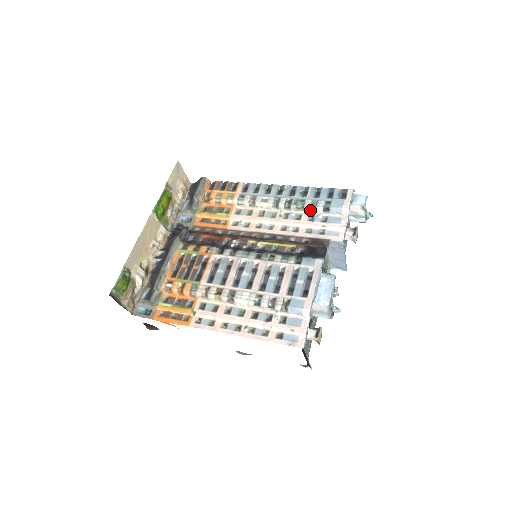
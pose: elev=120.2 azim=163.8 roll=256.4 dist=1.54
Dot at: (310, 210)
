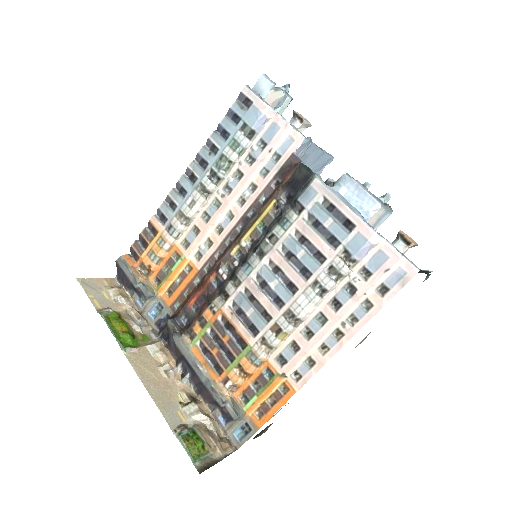
Dot at: (239, 155)
